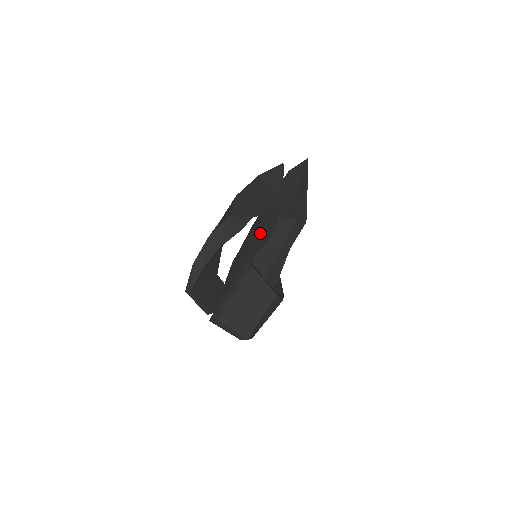
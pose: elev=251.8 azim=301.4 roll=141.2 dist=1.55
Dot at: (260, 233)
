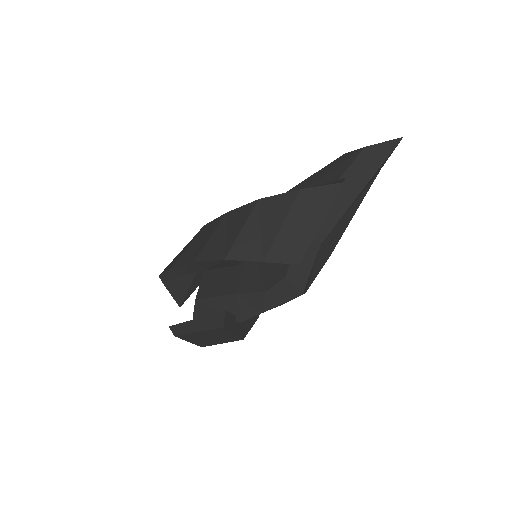
Dot at: occluded
